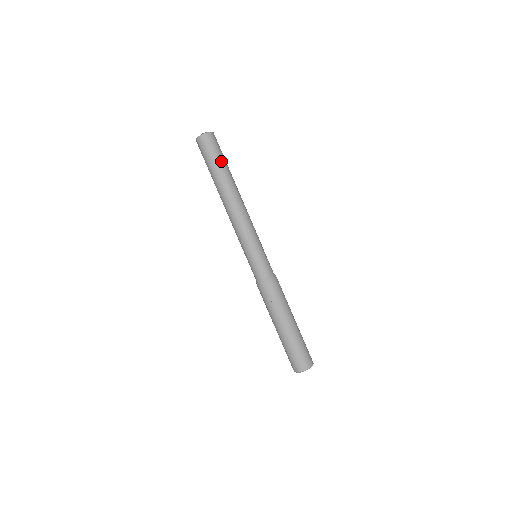
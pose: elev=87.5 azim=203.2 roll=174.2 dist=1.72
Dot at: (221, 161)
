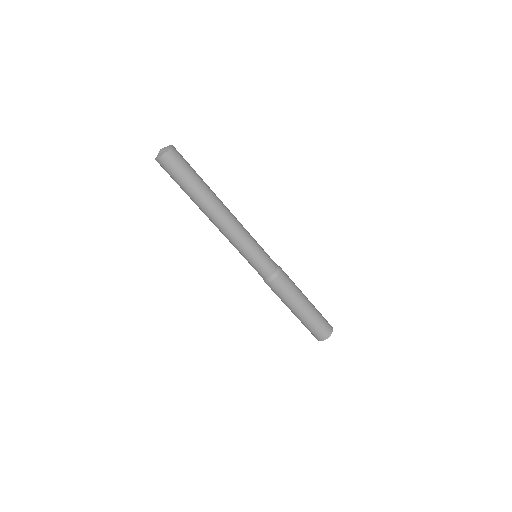
Dot at: (189, 181)
